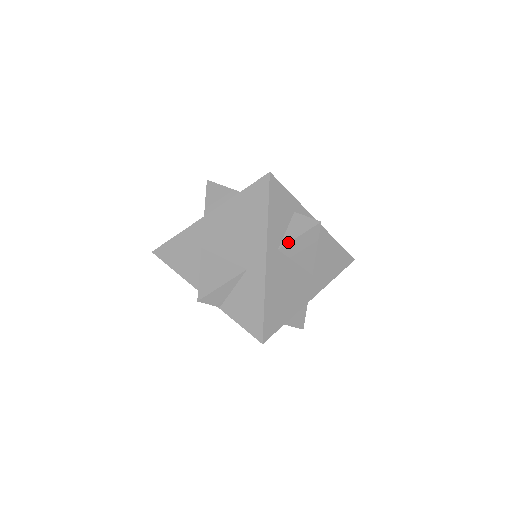
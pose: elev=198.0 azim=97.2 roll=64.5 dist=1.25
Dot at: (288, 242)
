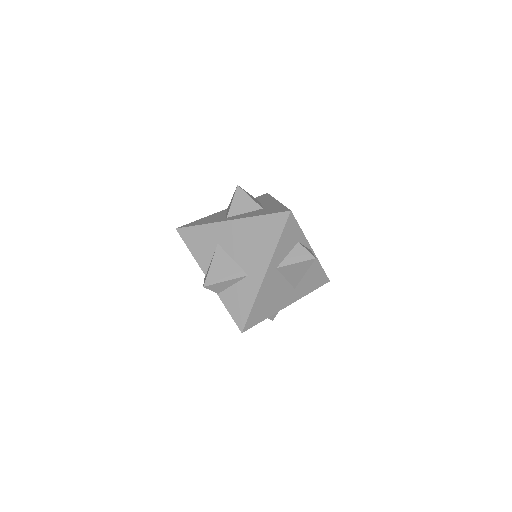
Dot at: (286, 265)
